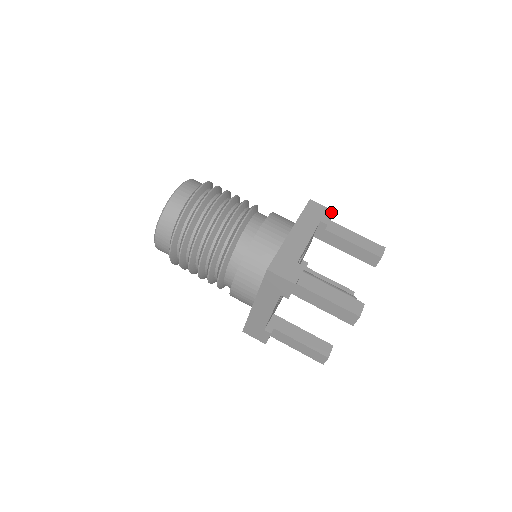
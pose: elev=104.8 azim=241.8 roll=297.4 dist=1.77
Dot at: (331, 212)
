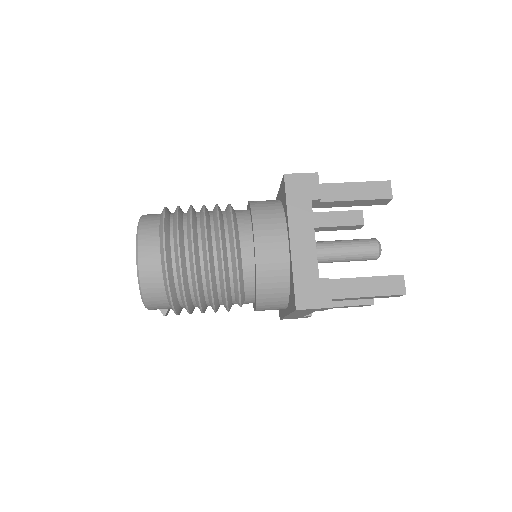
Dot at: occluded
